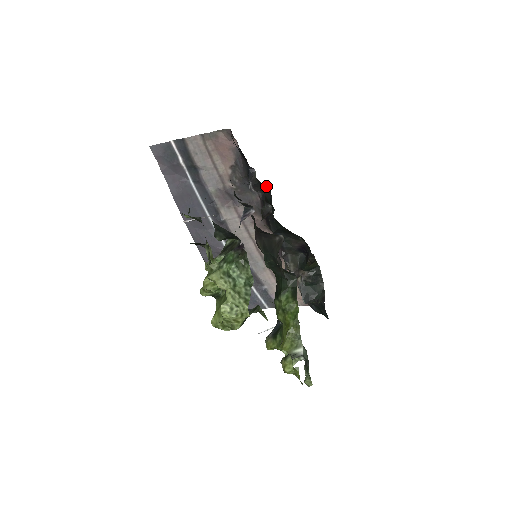
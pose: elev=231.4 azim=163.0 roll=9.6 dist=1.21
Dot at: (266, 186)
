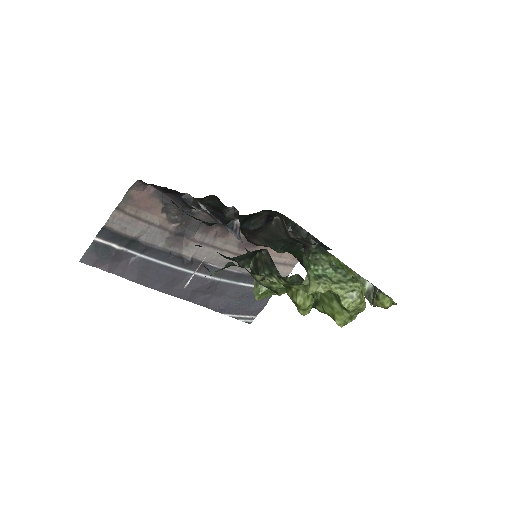
Dot at: (208, 197)
